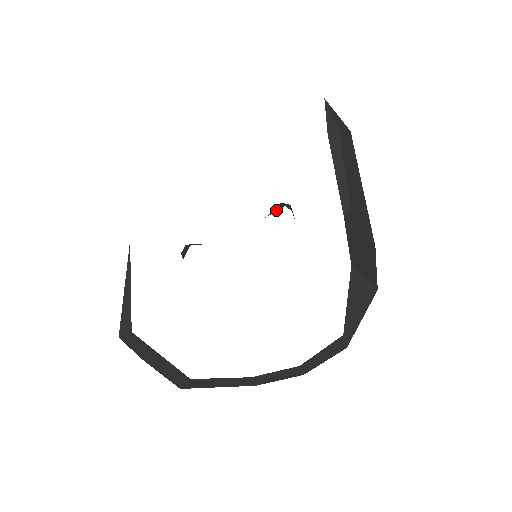
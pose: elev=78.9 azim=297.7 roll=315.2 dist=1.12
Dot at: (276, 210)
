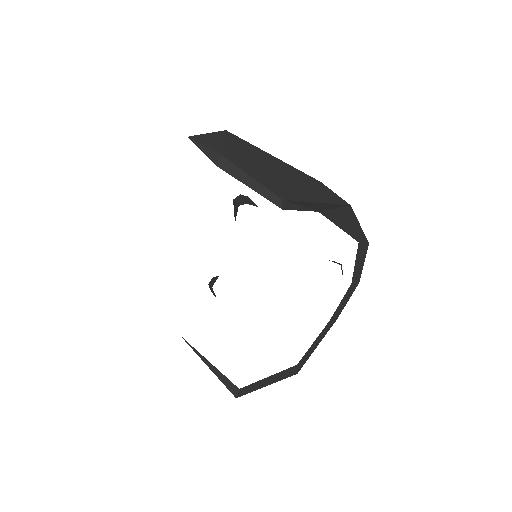
Dot at: (236, 212)
